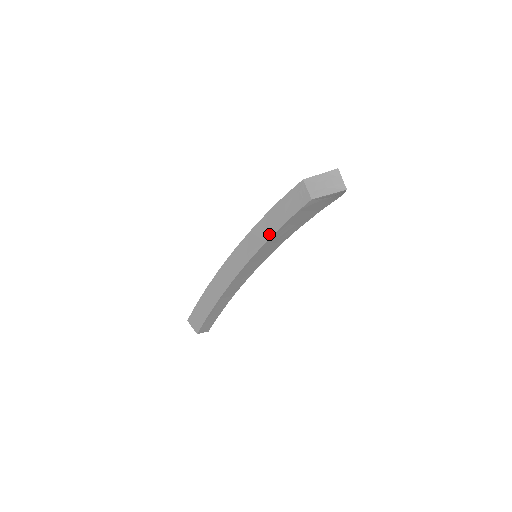
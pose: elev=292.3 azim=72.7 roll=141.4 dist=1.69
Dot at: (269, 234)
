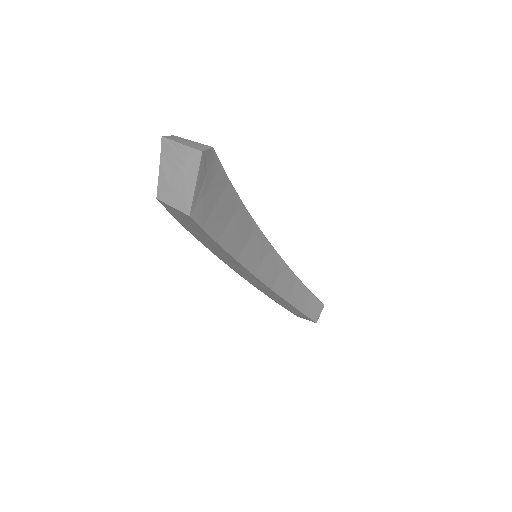
Dot at: (226, 254)
